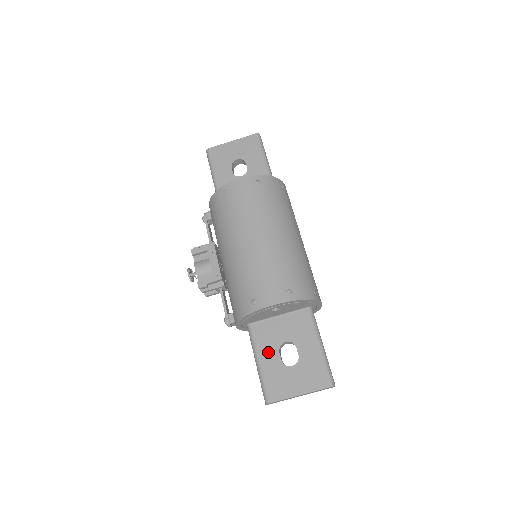
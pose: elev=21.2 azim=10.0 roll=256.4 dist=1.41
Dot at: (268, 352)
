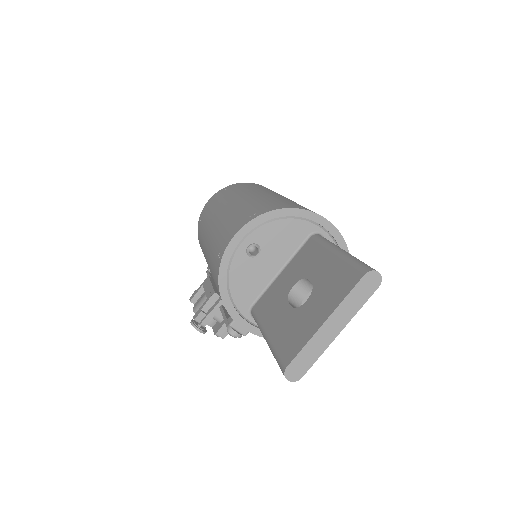
Dot at: (275, 314)
